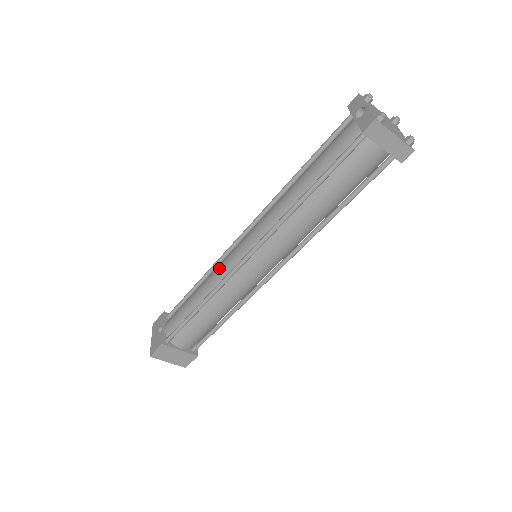
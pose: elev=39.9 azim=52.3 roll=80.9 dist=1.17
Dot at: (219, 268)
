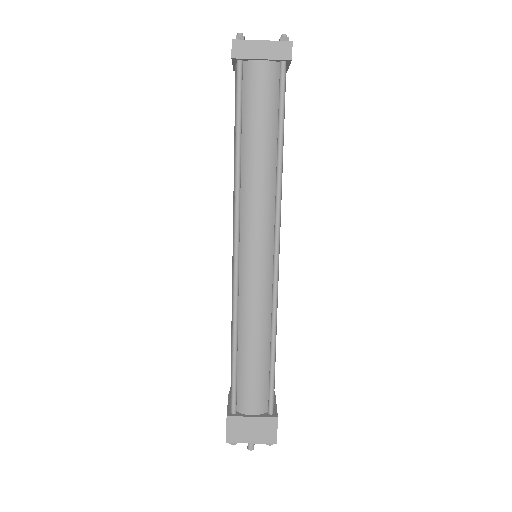
Dot at: occluded
